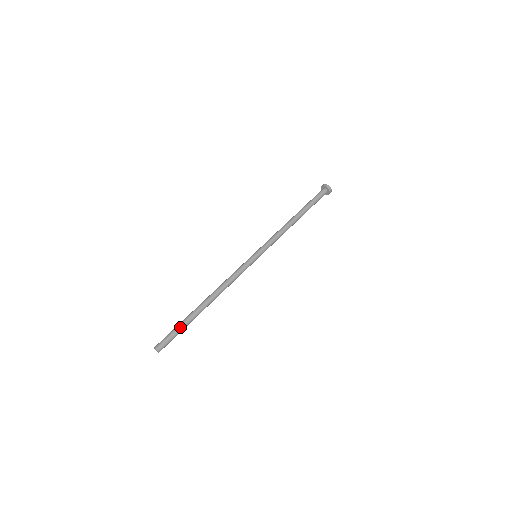
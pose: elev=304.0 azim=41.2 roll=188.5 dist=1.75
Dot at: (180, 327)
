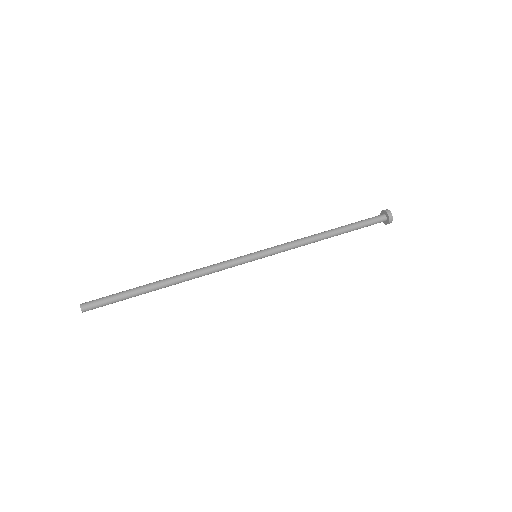
Dot at: (120, 292)
